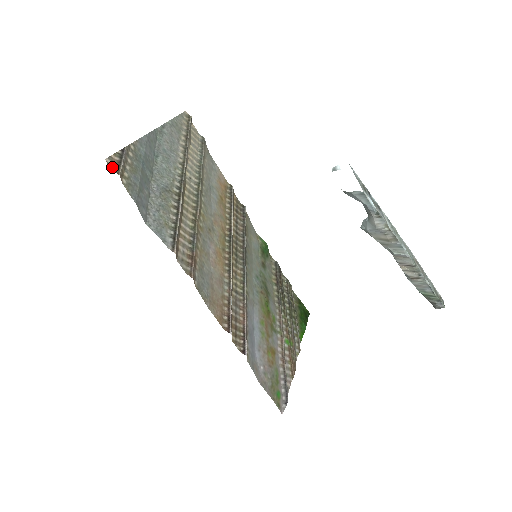
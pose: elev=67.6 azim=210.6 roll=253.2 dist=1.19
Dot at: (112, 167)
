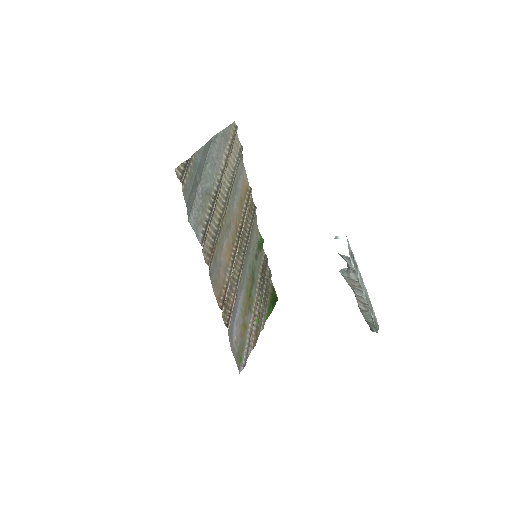
Dot at: (178, 175)
